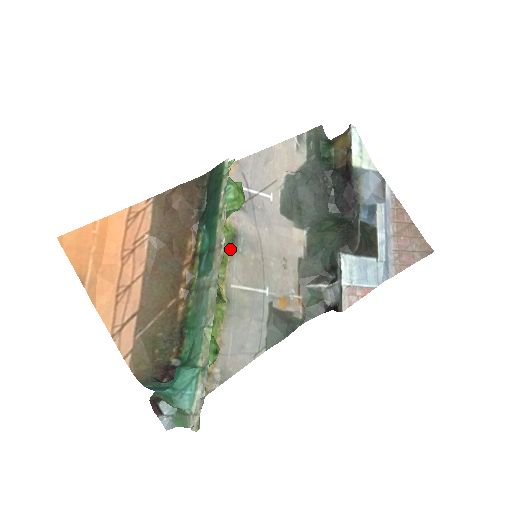
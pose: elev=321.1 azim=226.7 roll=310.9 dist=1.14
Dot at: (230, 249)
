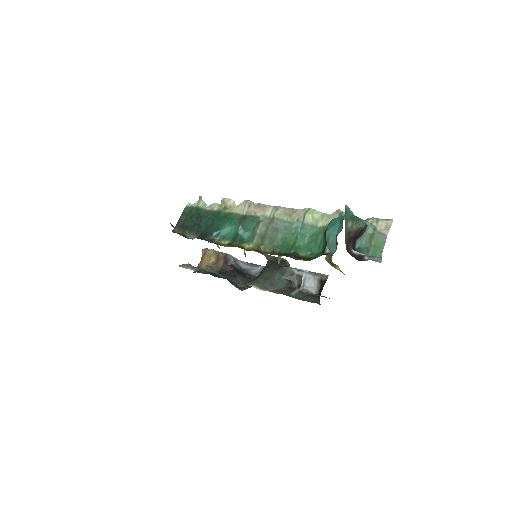
Dot at: occluded
